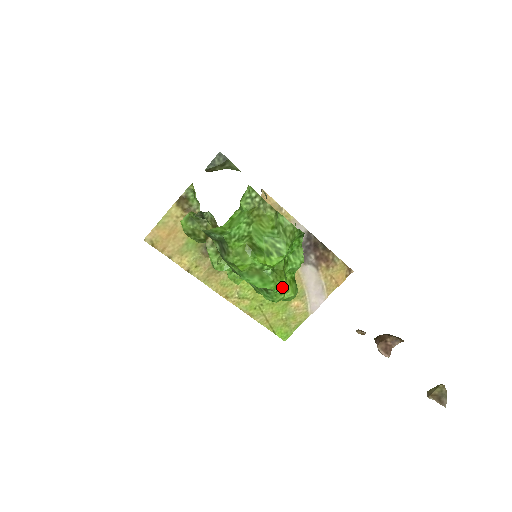
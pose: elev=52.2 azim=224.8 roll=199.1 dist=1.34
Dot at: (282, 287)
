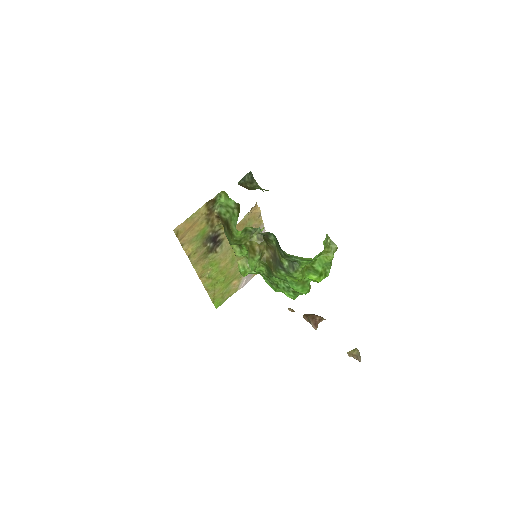
Dot at: (308, 292)
